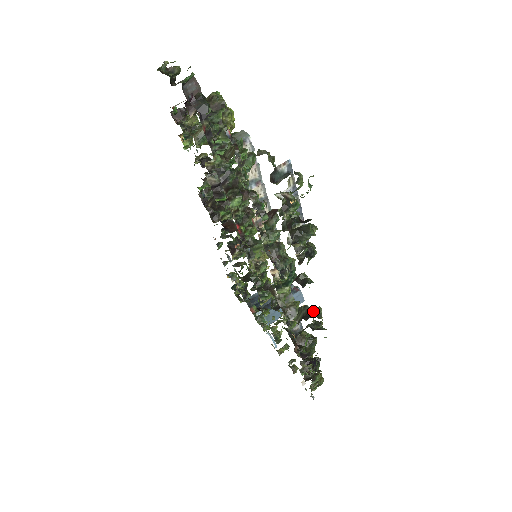
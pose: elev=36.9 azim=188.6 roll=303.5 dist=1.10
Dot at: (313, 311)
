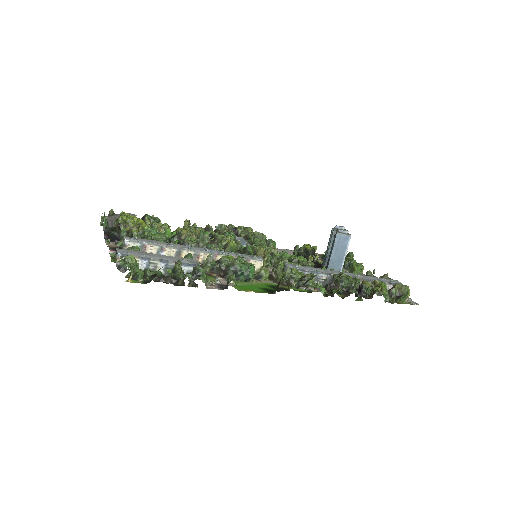
Dot at: (280, 279)
